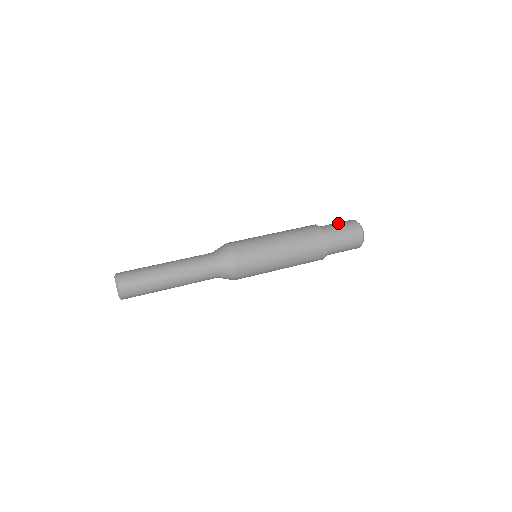
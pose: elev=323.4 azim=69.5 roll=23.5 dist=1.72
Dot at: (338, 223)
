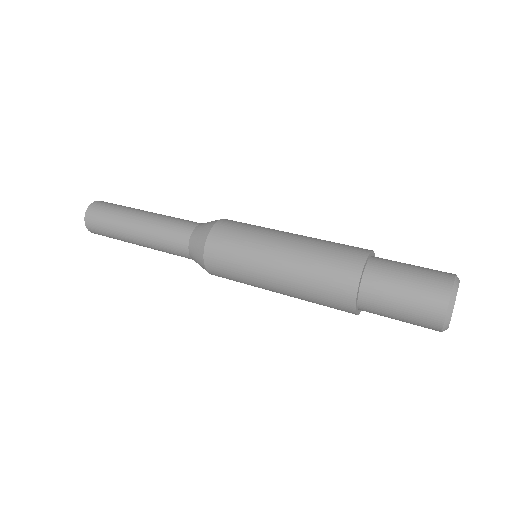
Dot at: (411, 277)
